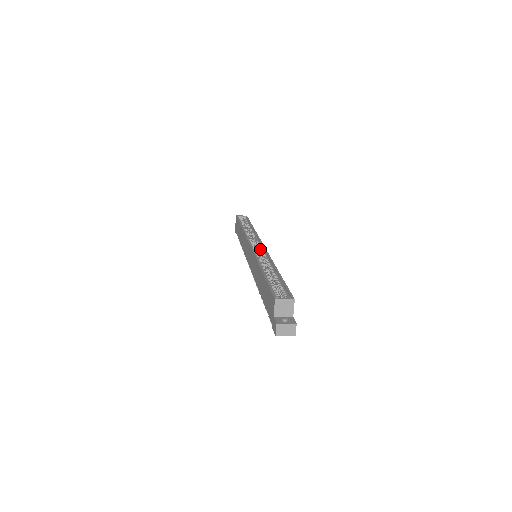
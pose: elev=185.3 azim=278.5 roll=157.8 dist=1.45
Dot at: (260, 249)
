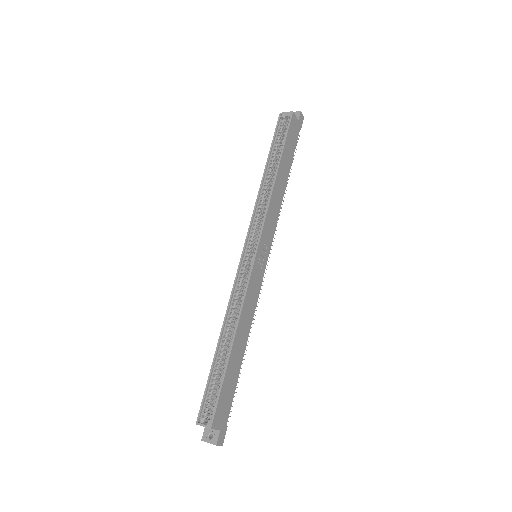
Dot at: (249, 264)
